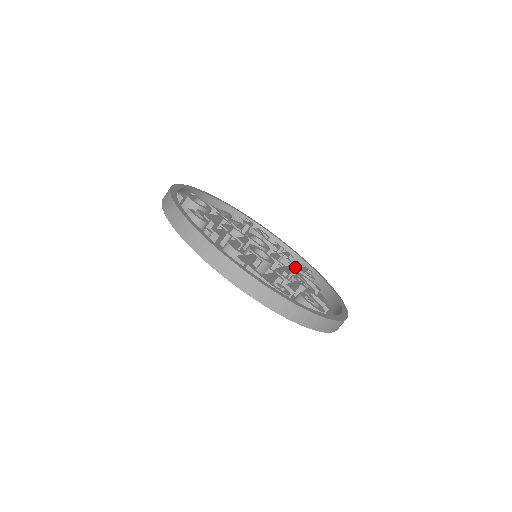
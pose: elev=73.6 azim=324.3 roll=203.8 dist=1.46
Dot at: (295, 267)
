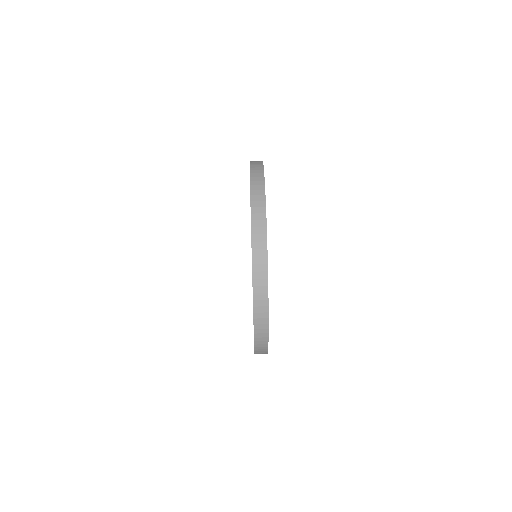
Dot at: occluded
